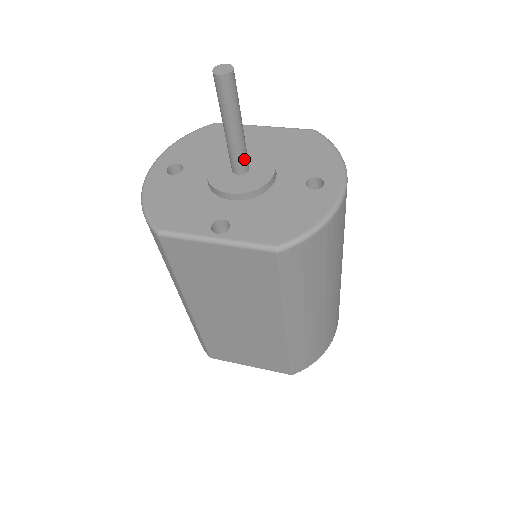
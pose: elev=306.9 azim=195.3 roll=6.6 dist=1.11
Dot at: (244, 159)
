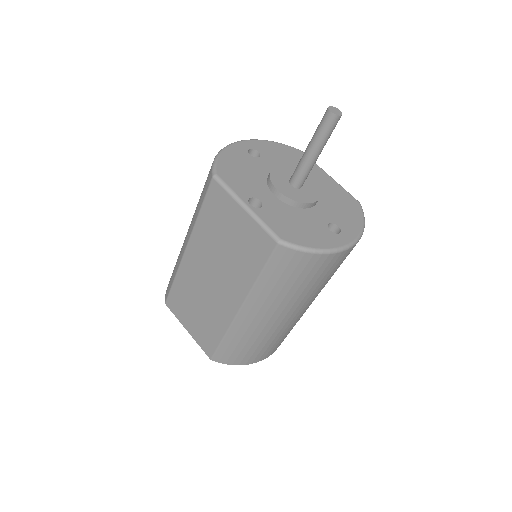
Dot at: (303, 178)
